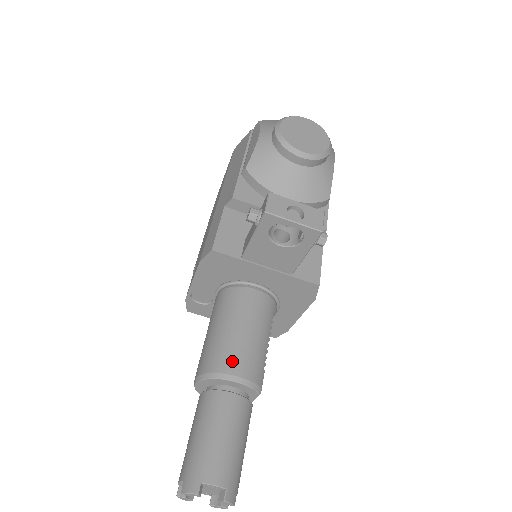
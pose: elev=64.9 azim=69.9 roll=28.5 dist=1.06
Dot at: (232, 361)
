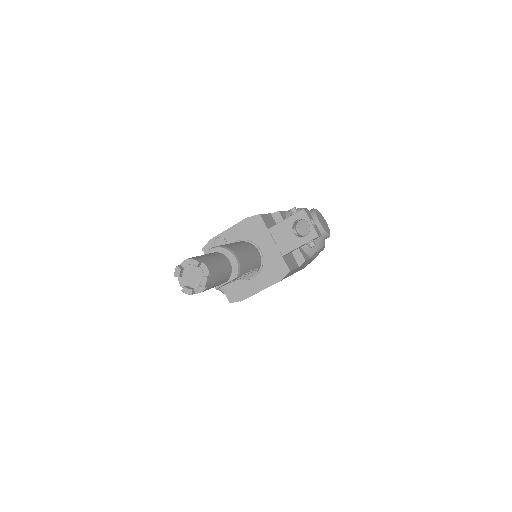
Dot at: (238, 252)
